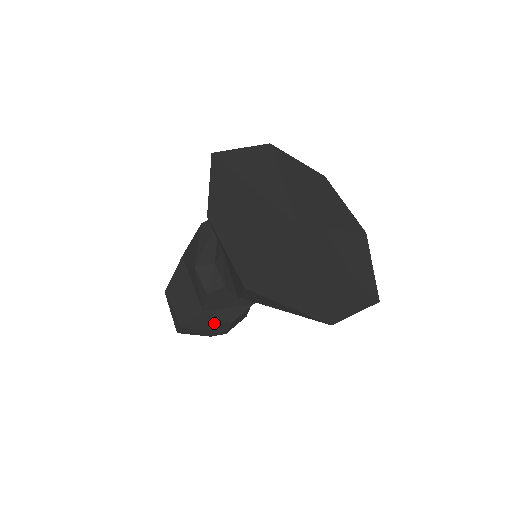
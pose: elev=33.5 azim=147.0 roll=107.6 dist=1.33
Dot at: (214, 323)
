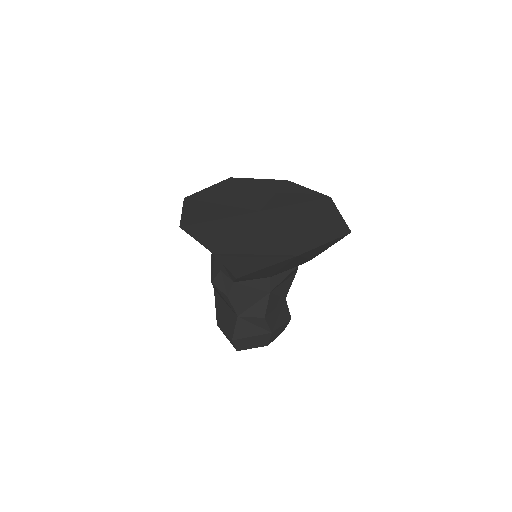
Dot at: (254, 325)
